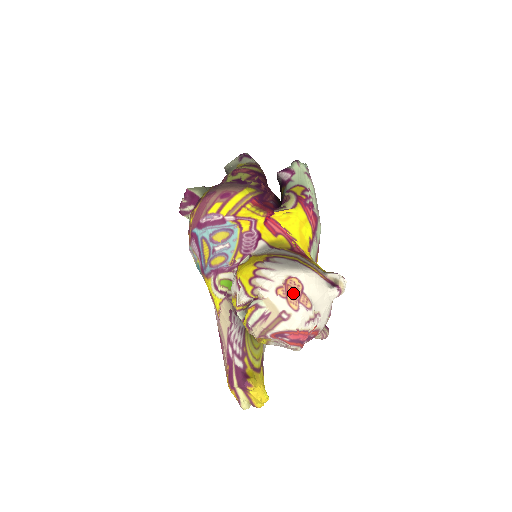
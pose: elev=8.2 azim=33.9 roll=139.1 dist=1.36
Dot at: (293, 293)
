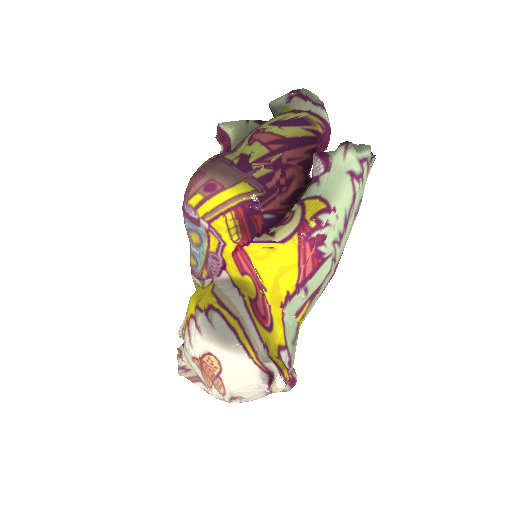
Dot at: (208, 372)
